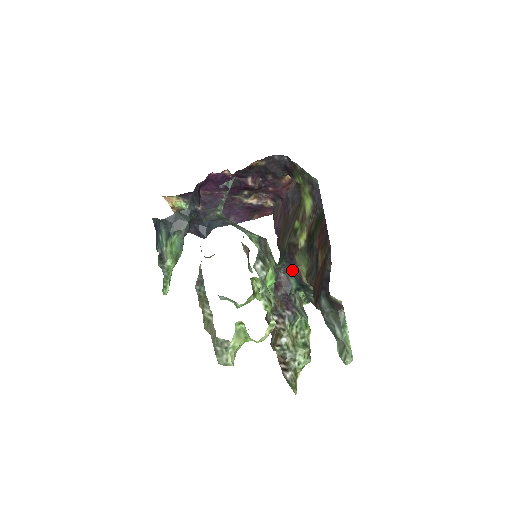
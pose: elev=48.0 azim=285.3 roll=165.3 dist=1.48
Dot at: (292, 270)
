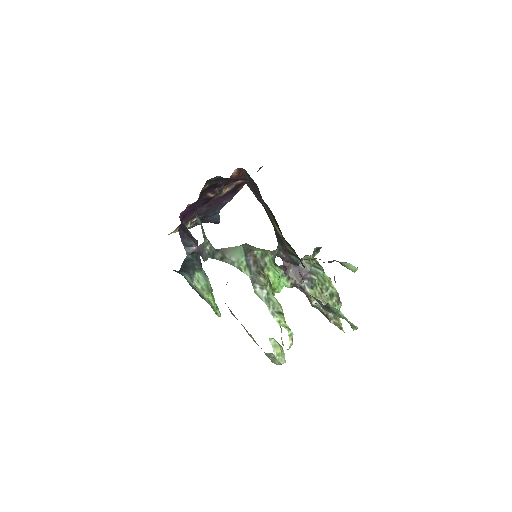
Dot at: (287, 252)
